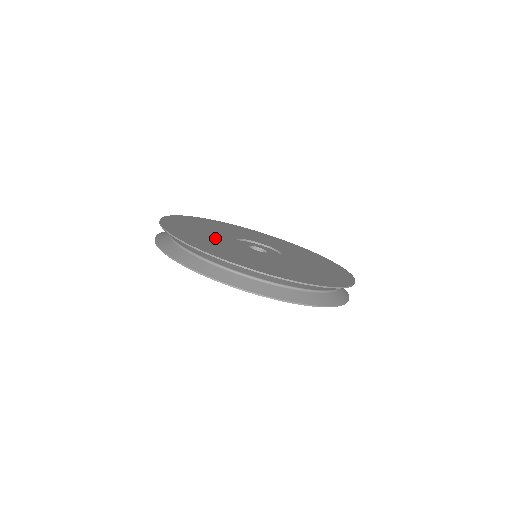
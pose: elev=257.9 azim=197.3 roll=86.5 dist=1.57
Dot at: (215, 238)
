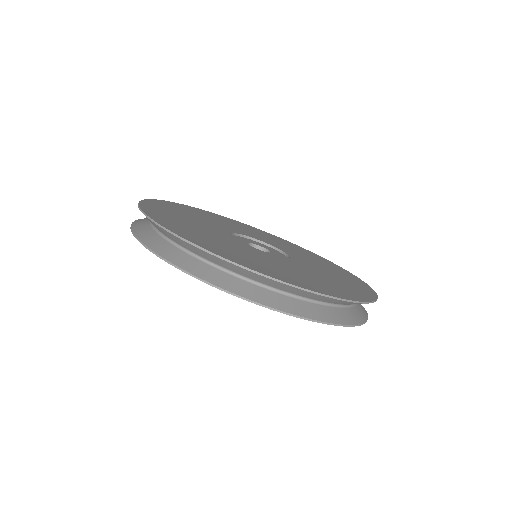
Dot at: (240, 248)
